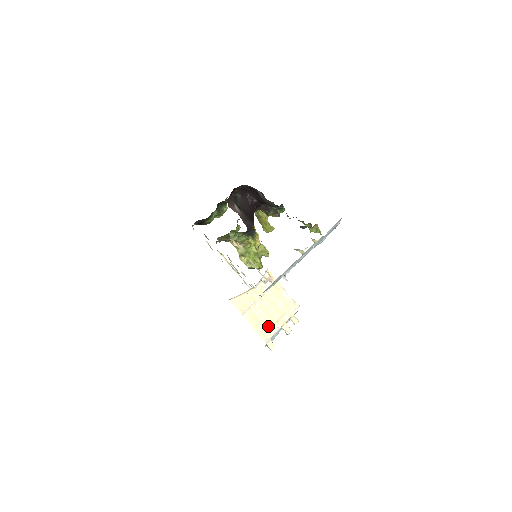
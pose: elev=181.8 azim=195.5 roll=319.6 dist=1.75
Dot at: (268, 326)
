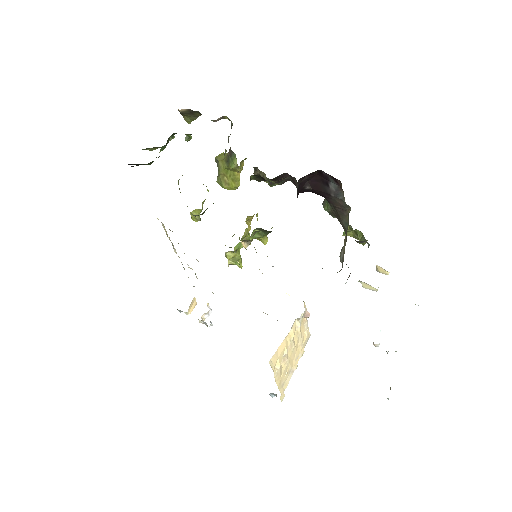
Dot at: (288, 375)
